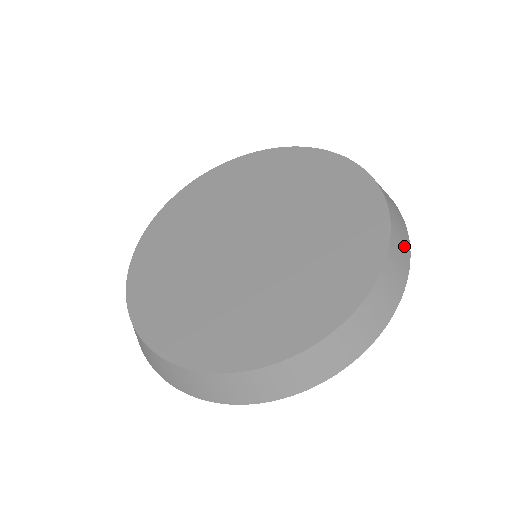
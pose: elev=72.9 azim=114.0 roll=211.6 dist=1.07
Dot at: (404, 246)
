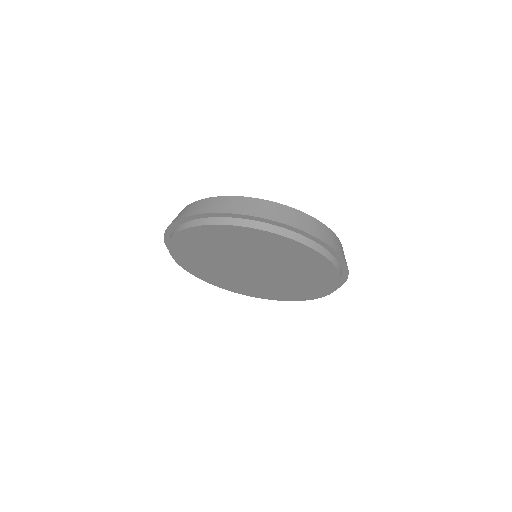
Dot at: (345, 259)
